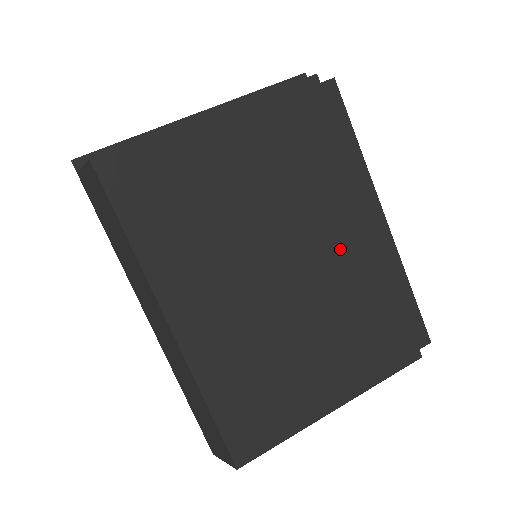
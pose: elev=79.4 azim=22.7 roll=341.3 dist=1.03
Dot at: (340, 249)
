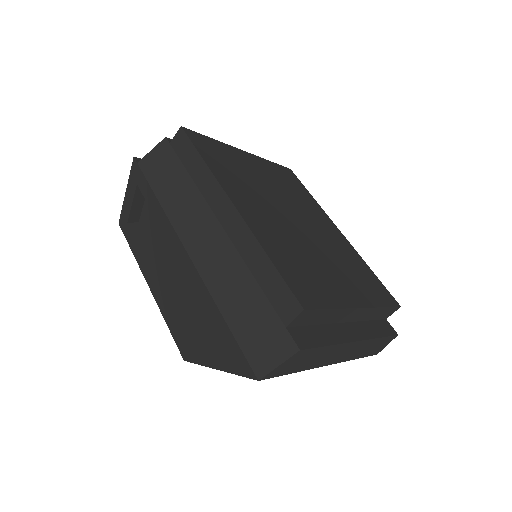
Dot at: (323, 230)
